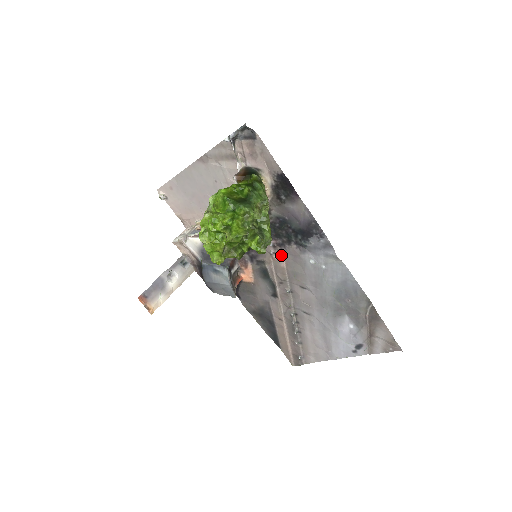
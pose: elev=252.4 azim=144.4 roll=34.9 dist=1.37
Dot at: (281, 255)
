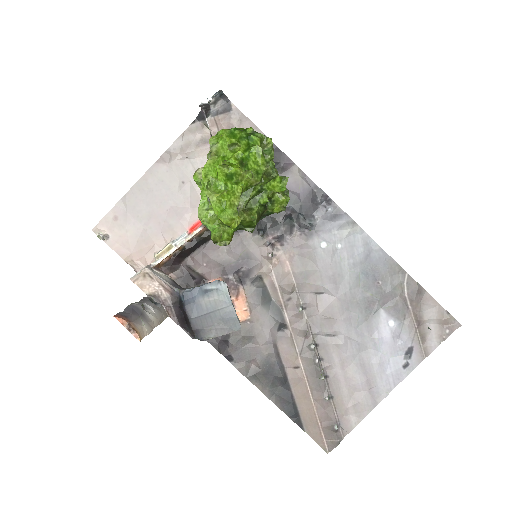
Dot at: (282, 254)
